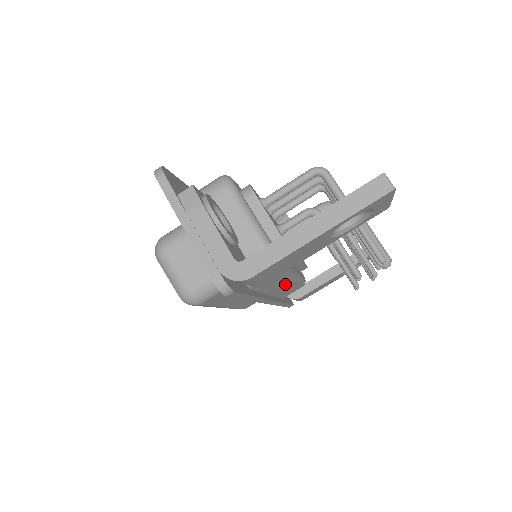
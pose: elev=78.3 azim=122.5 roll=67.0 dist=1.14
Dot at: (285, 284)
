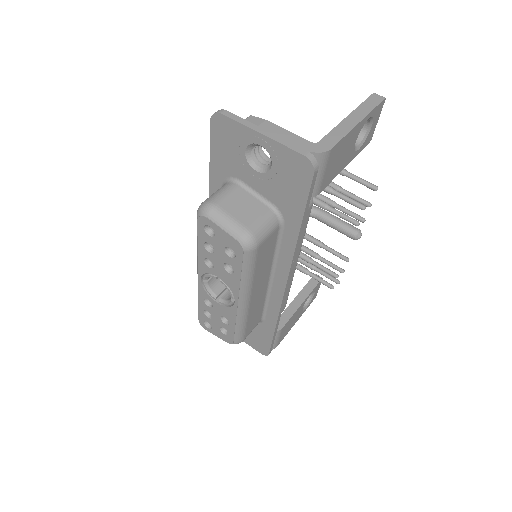
Dot at: occluded
